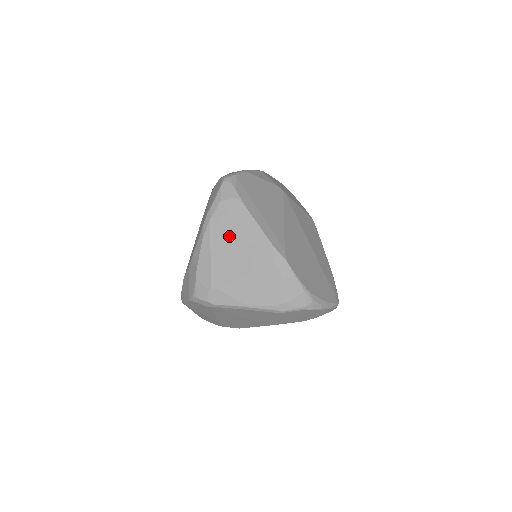
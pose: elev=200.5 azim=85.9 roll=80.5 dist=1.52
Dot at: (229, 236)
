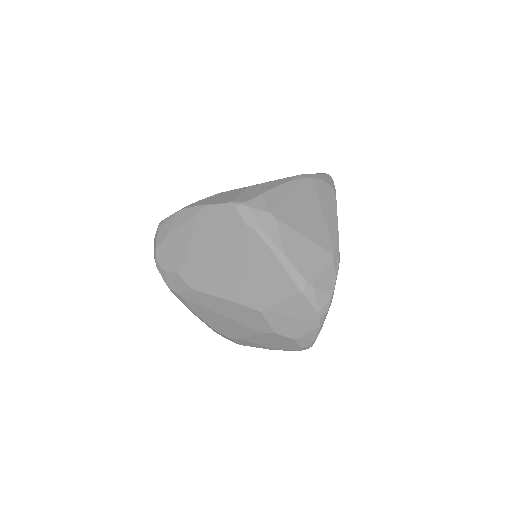
Dot at: (313, 201)
